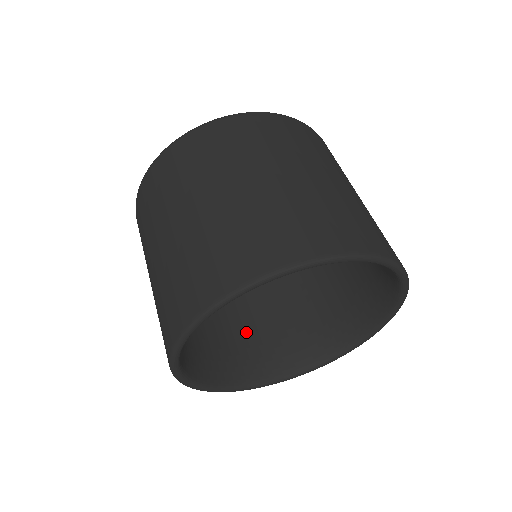
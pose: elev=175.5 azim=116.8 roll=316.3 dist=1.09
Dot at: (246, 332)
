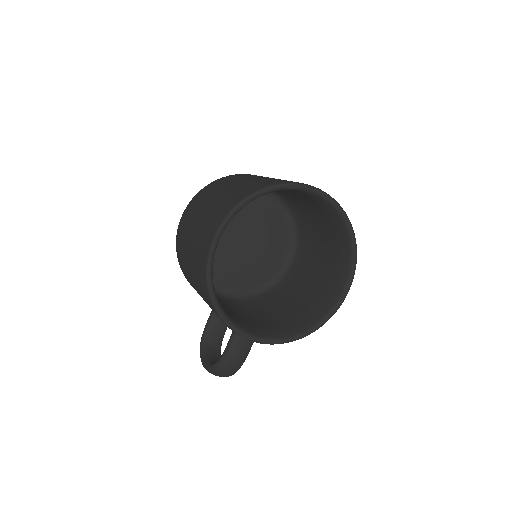
Dot at: (245, 318)
